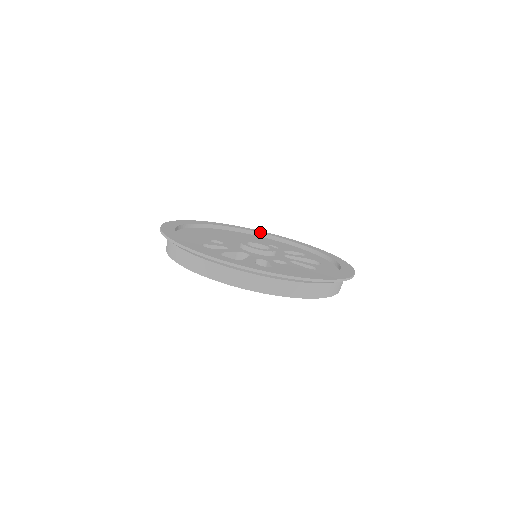
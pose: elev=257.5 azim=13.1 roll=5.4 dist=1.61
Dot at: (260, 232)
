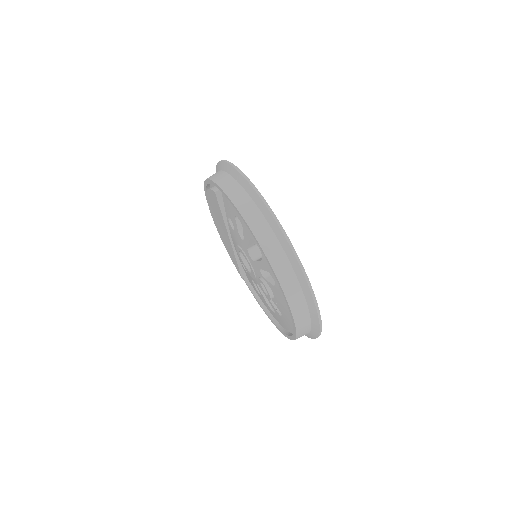
Dot at: occluded
